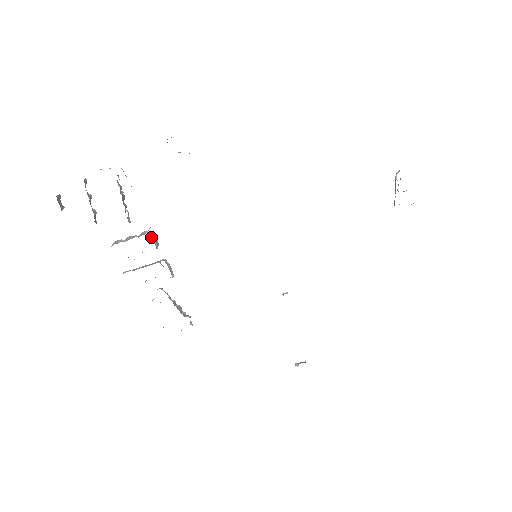
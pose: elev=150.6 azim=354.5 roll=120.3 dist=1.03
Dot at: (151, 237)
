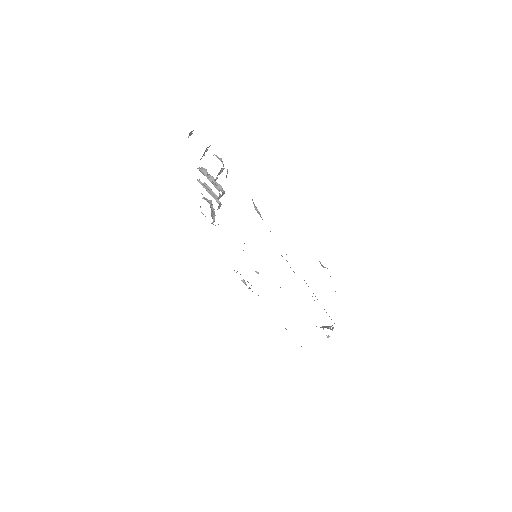
Dot at: occluded
